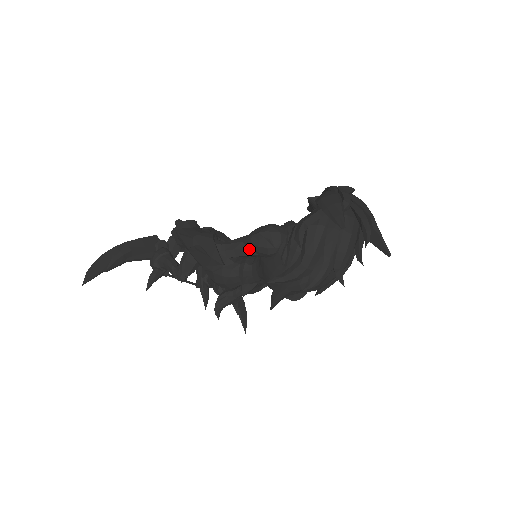
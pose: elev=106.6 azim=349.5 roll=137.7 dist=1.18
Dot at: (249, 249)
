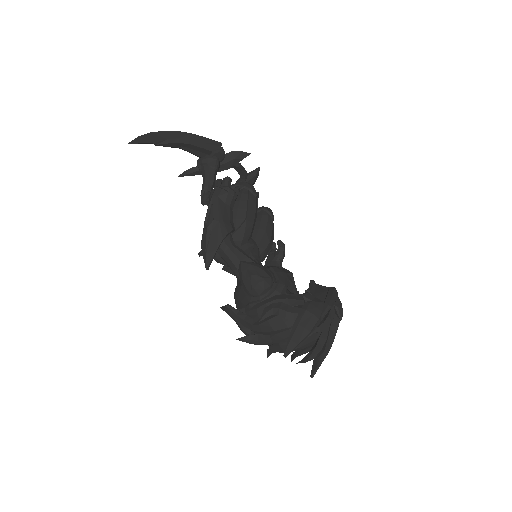
Dot at: (238, 271)
